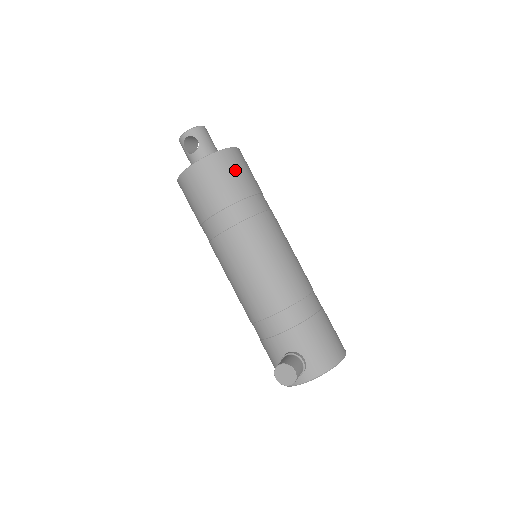
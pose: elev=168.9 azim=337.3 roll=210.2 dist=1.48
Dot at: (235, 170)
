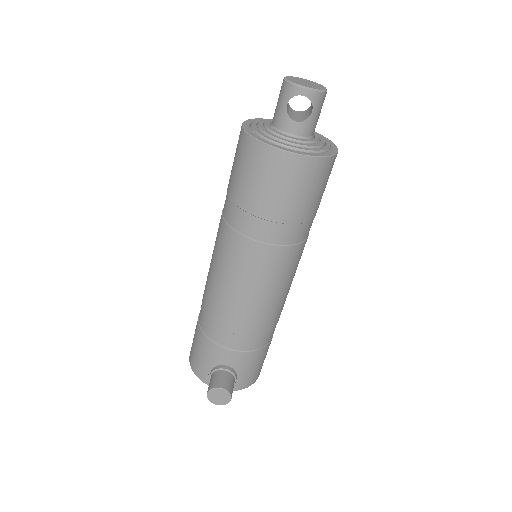
Dot at: (323, 186)
